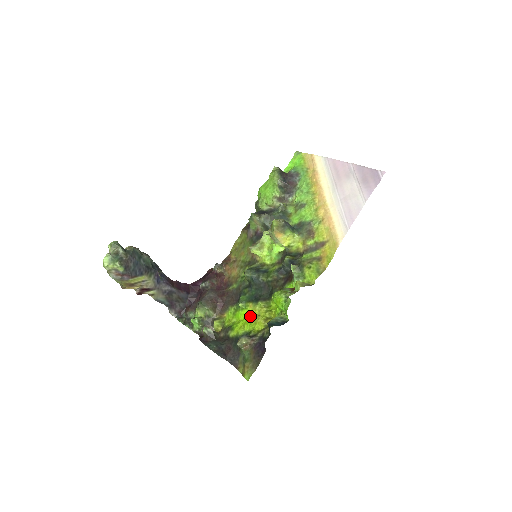
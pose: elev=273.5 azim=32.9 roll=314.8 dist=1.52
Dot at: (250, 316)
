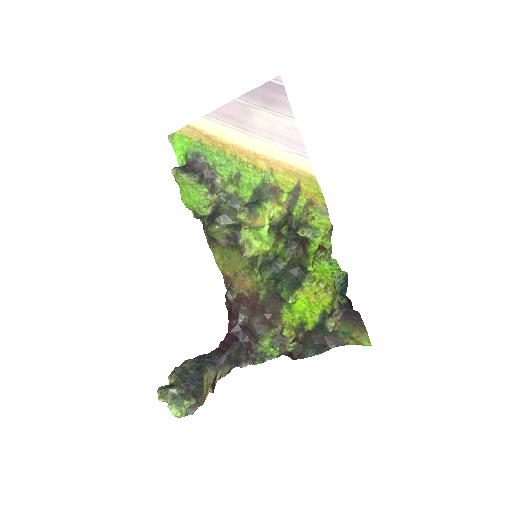
Dot at: (308, 301)
